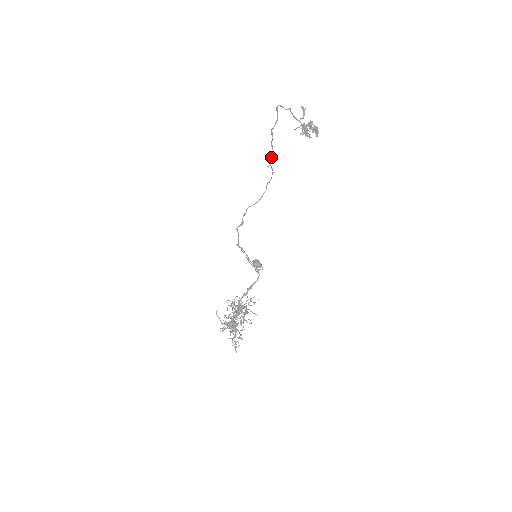
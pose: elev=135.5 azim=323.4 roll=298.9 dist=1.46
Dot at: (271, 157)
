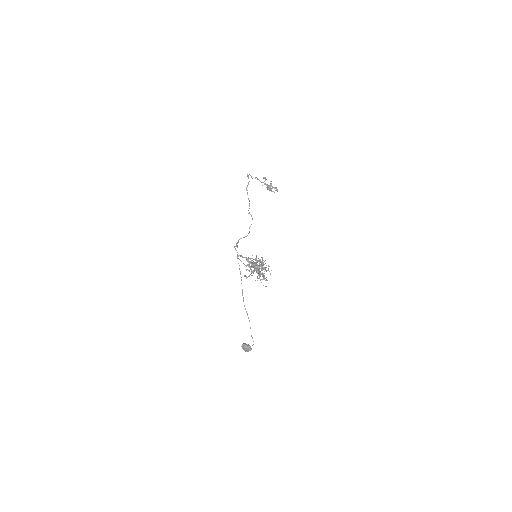
Dot at: occluded
